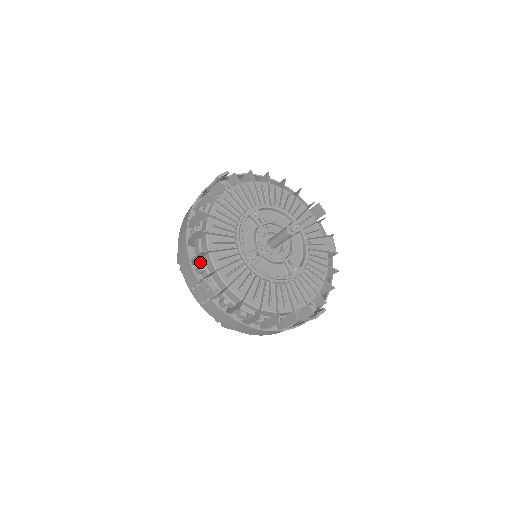
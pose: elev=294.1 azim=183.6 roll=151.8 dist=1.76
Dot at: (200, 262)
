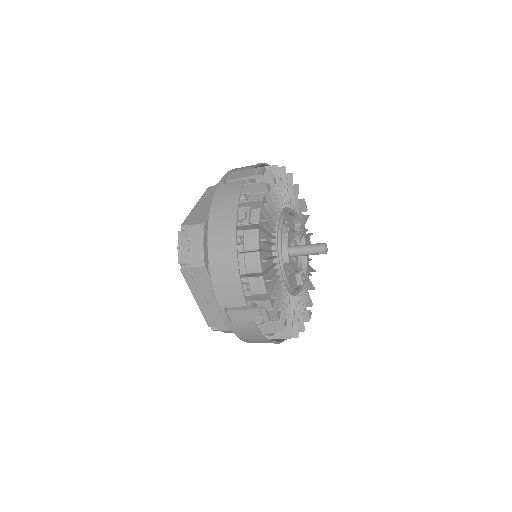
Dot at: (242, 279)
